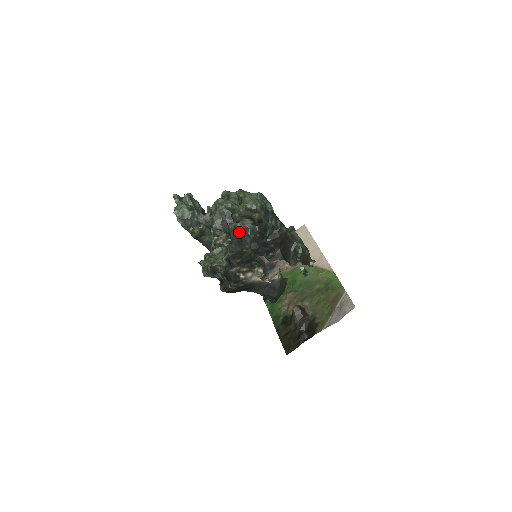
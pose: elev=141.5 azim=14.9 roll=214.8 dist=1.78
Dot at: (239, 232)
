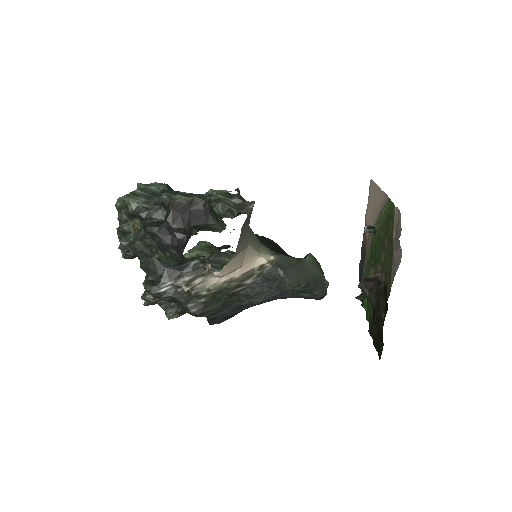
Dot at: (135, 241)
